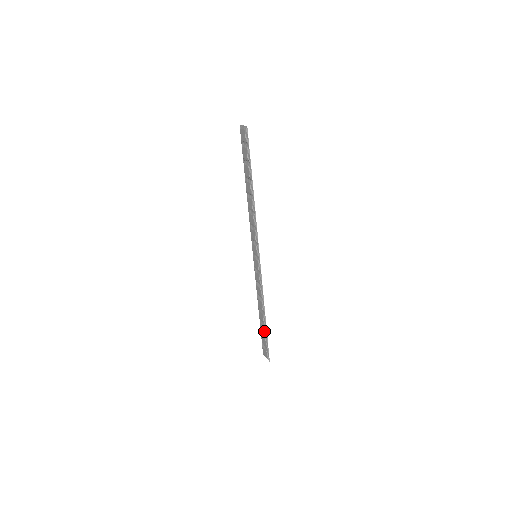
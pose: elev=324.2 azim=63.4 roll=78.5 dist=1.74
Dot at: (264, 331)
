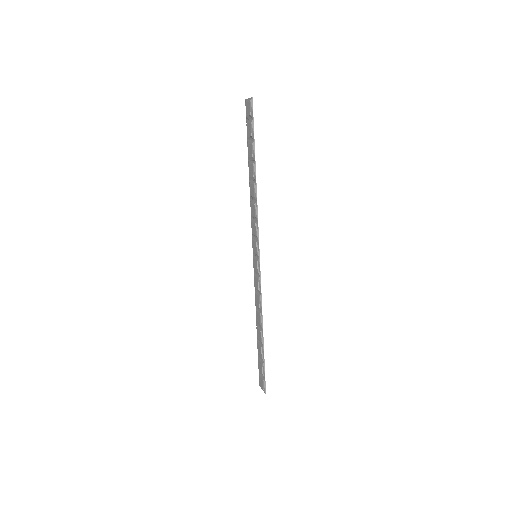
Dot at: (261, 353)
